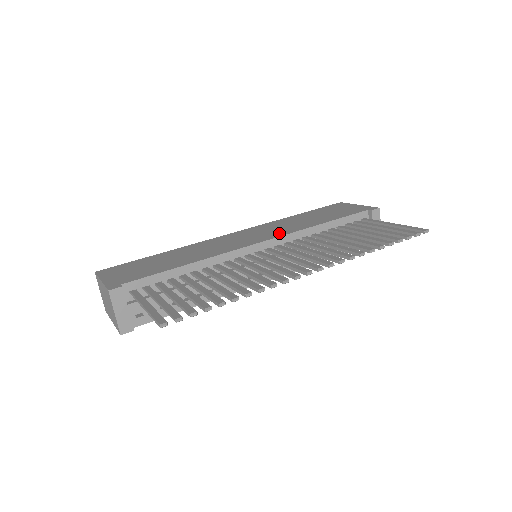
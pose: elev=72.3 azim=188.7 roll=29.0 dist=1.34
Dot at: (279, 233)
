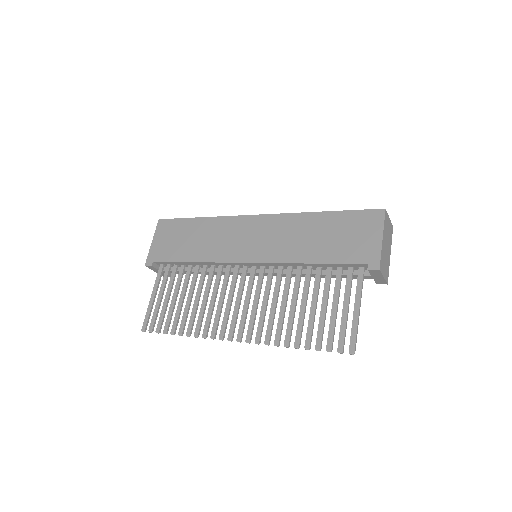
Dot at: (269, 254)
